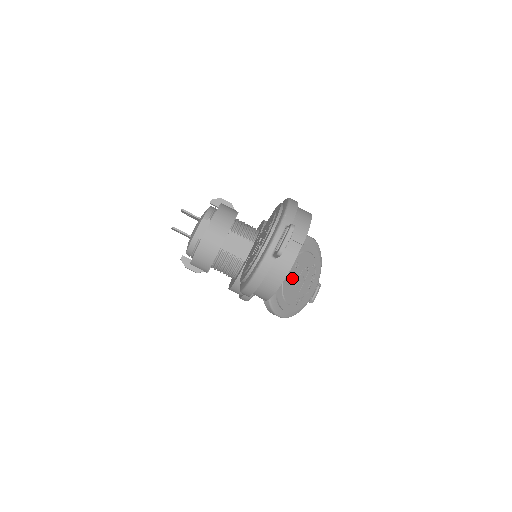
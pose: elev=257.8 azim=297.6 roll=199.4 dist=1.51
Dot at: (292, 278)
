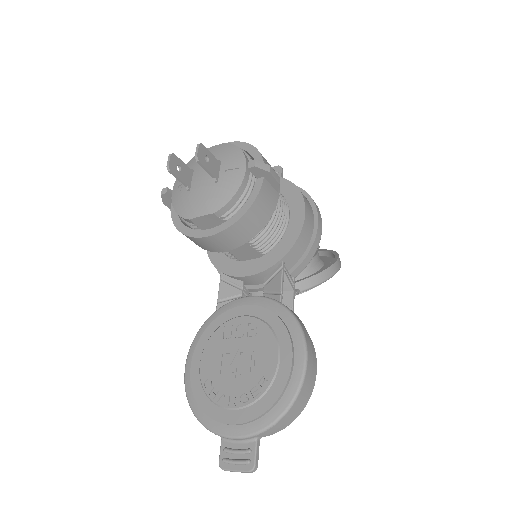
Dot at: occluded
